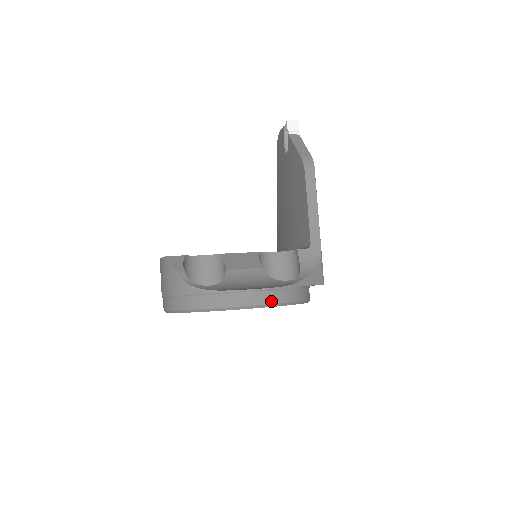
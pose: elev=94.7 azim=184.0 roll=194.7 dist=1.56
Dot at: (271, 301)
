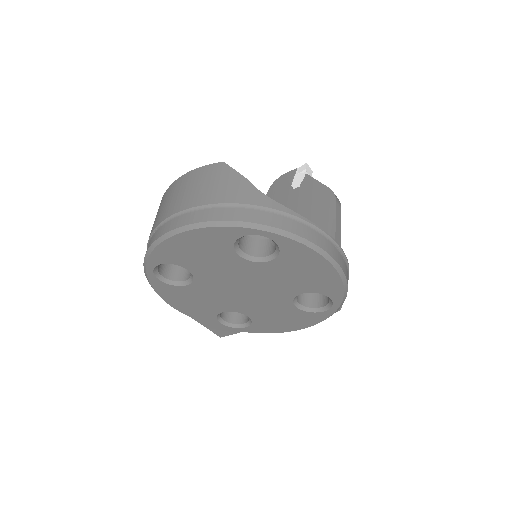
Dot at: (344, 270)
